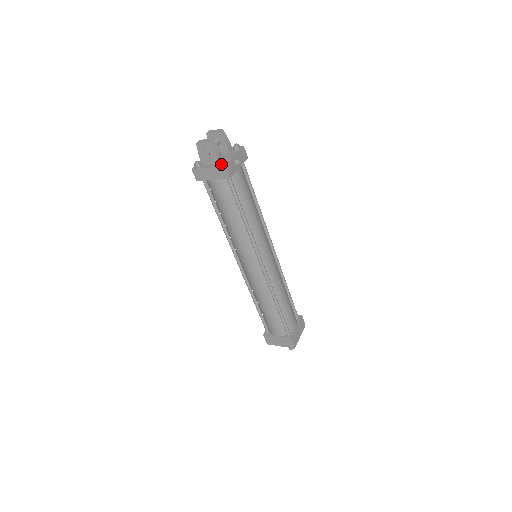
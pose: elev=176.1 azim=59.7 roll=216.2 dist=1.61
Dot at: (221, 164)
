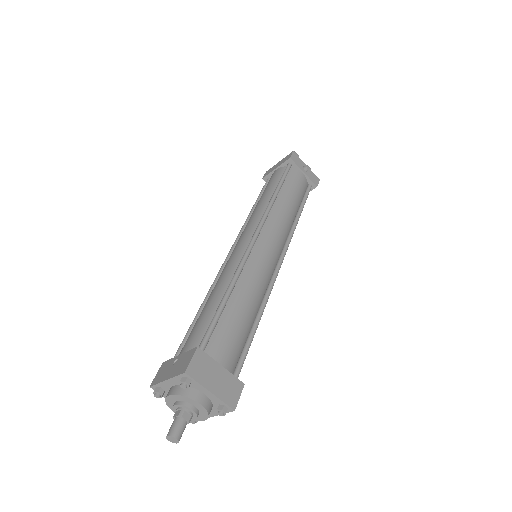
Dot at: occluded
